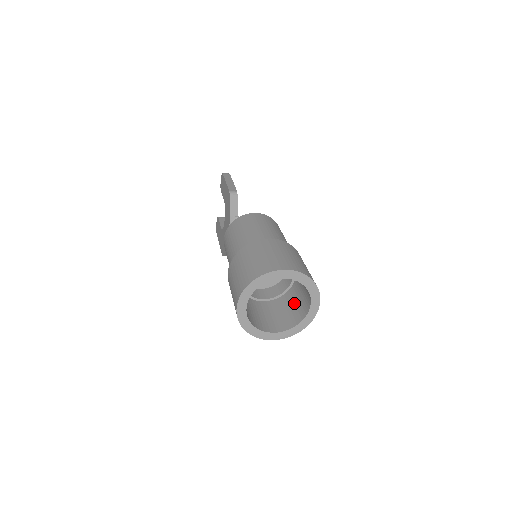
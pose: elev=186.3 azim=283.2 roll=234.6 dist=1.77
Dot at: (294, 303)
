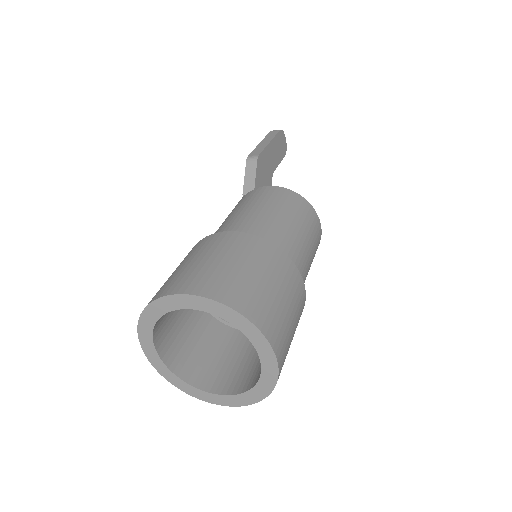
Dot at: occluded
